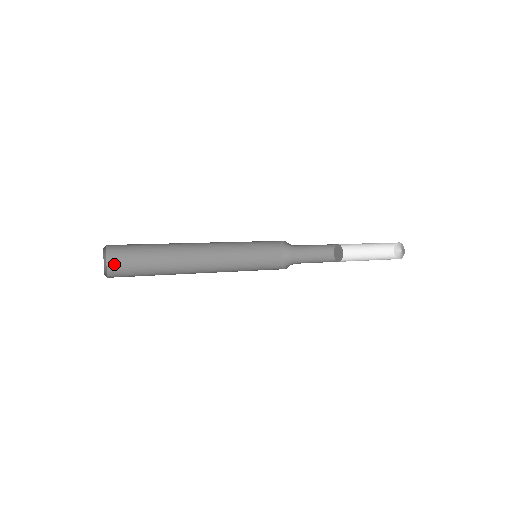
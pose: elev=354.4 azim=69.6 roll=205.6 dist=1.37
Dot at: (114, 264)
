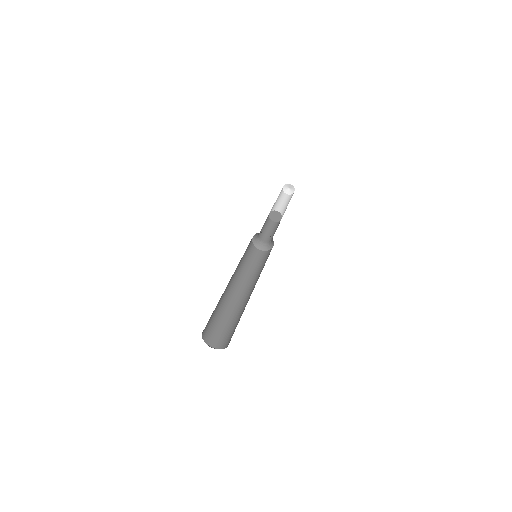
Dot at: (204, 333)
